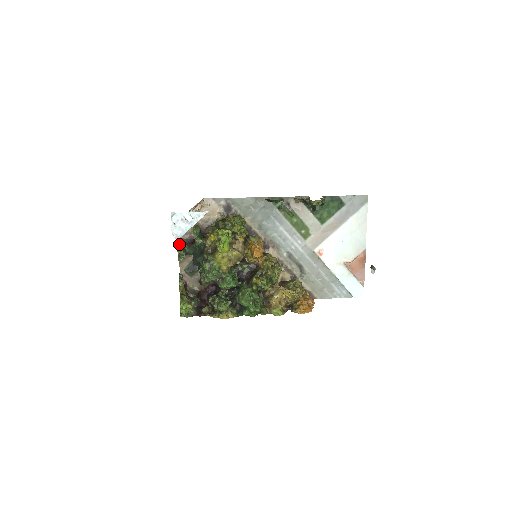
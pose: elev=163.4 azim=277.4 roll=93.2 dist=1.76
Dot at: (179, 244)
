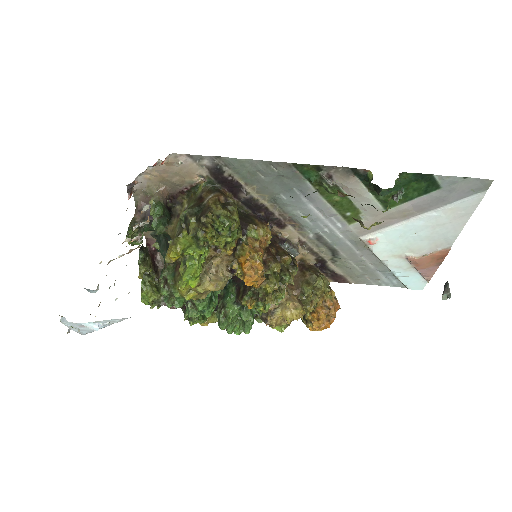
Dot at: (136, 211)
